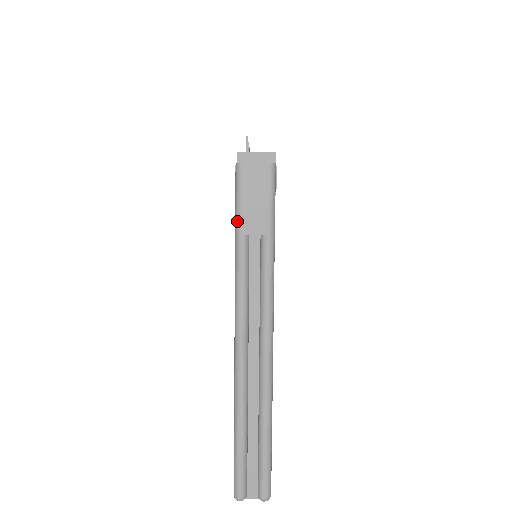
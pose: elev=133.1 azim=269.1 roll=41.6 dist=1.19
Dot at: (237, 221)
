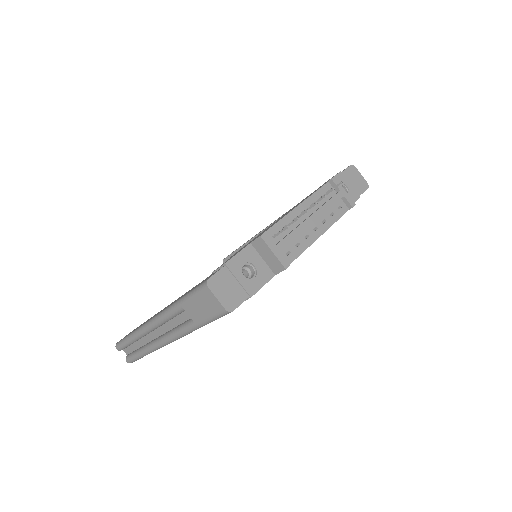
Dot at: (184, 298)
